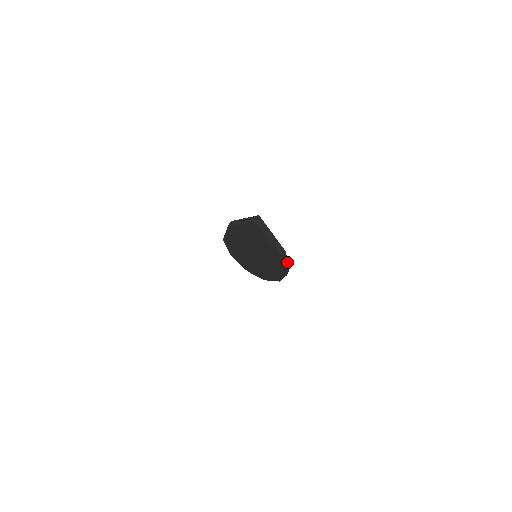
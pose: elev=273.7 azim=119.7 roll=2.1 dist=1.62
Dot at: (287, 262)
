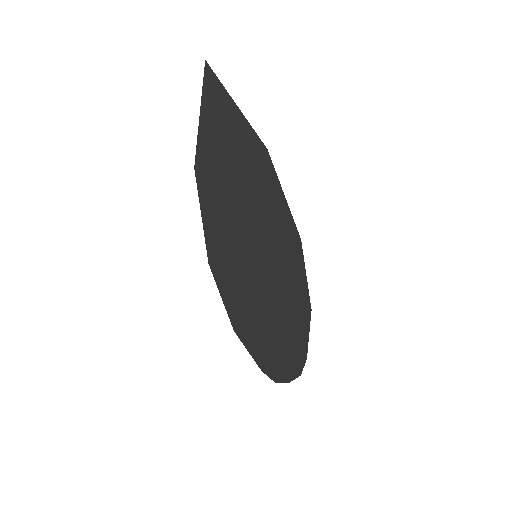
Dot at: (283, 195)
